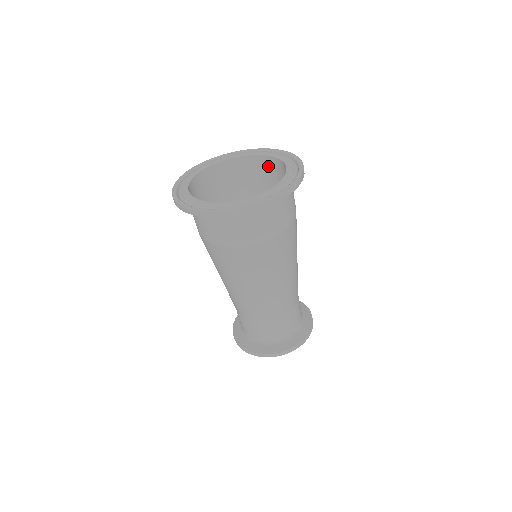
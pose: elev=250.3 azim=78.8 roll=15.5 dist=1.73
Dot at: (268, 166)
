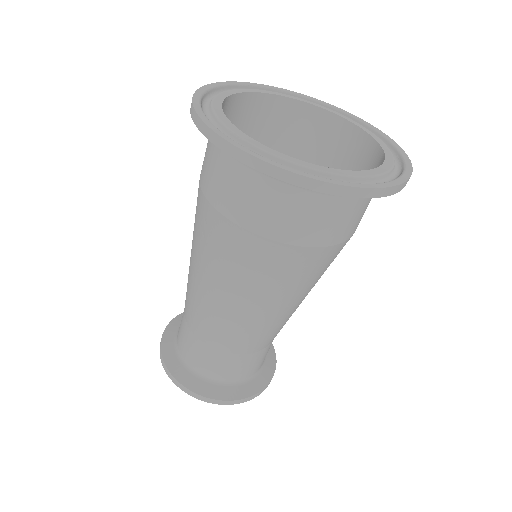
Dot at: (331, 132)
